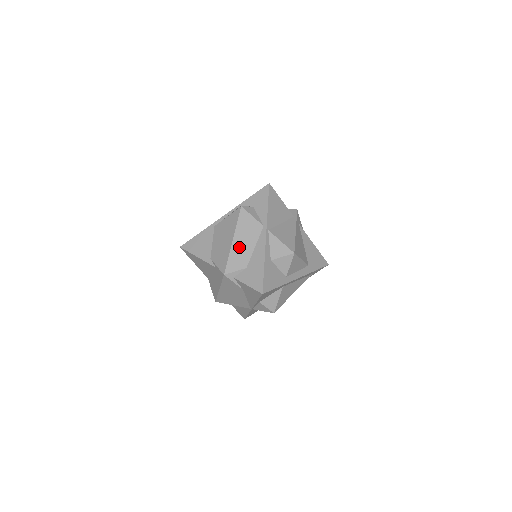
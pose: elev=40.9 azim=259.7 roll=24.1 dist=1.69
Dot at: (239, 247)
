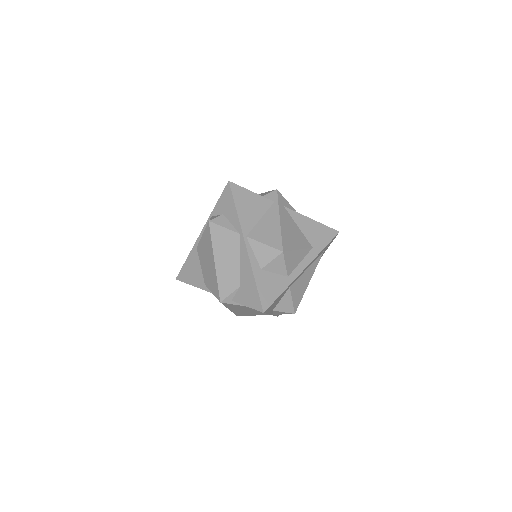
Dot at: (224, 267)
